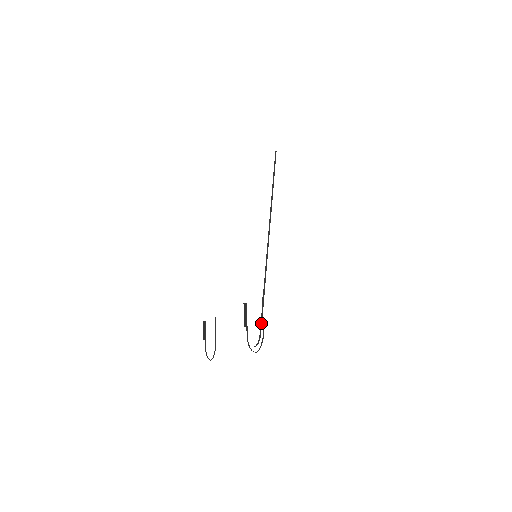
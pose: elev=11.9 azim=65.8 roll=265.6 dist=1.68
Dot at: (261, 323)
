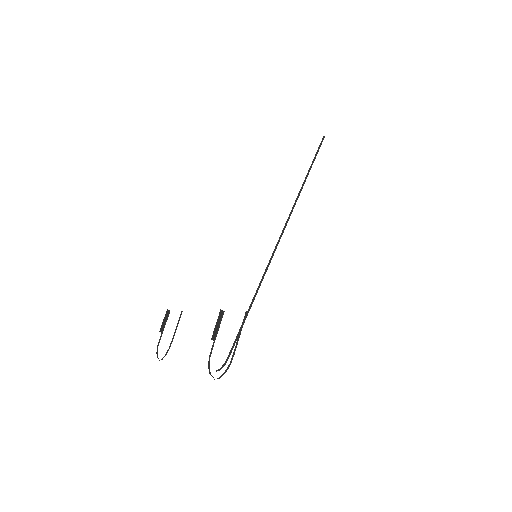
Dot at: (234, 344)
